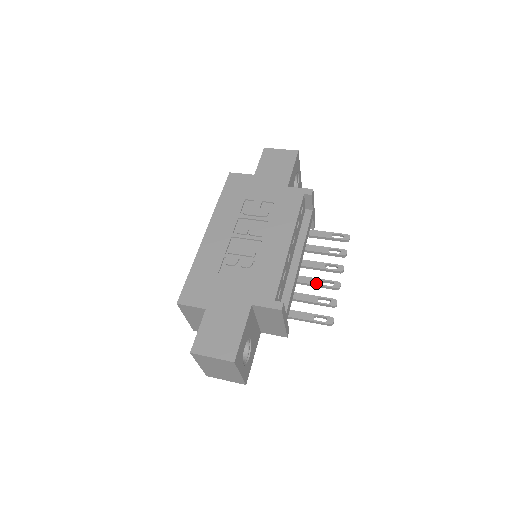
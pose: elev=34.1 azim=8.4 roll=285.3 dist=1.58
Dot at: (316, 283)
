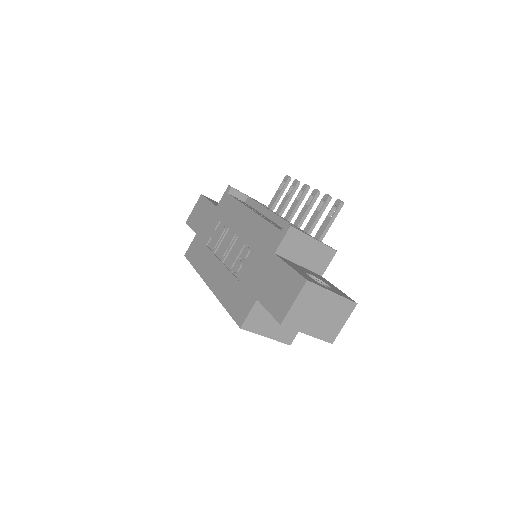
Dot at: (305, 211)
